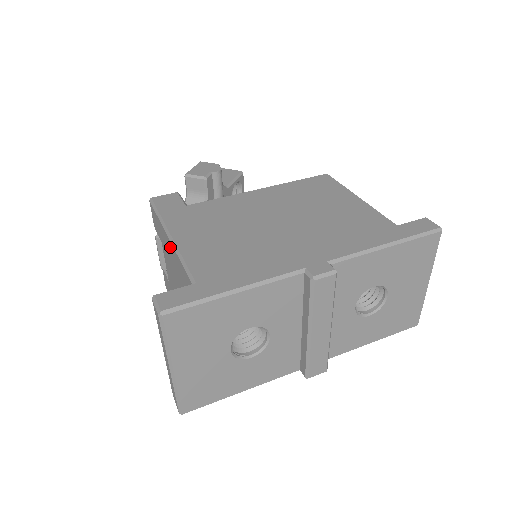
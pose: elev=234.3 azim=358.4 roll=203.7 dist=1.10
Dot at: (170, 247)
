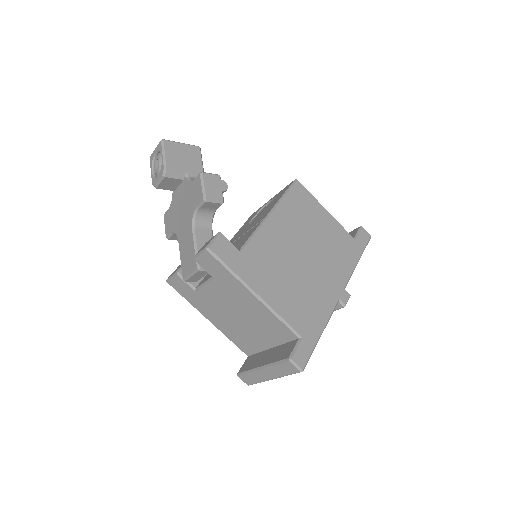
Dot at: (252, 300)
